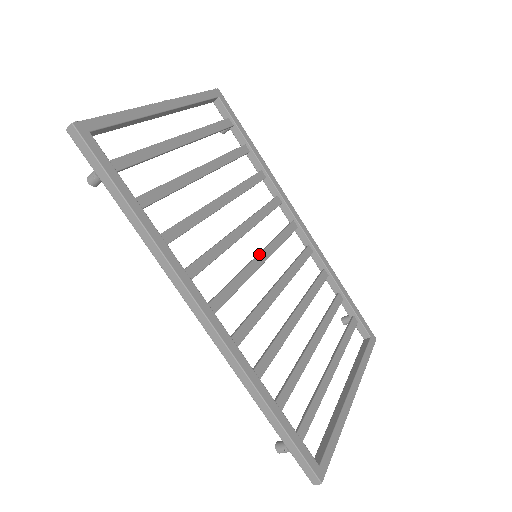
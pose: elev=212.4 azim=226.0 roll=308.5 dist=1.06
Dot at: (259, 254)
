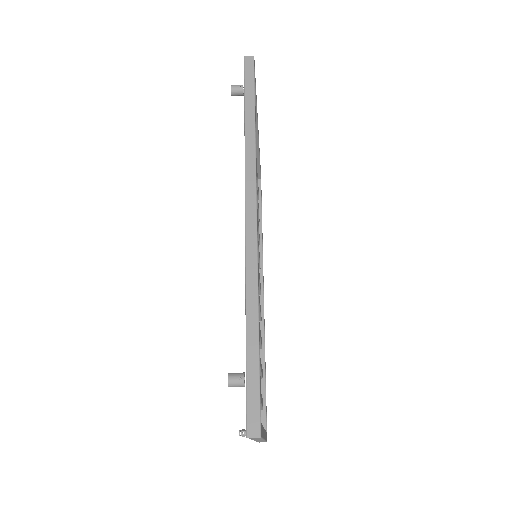
Dot at: occluded
